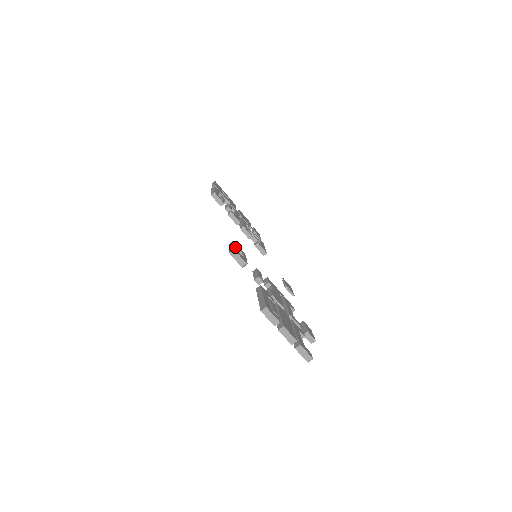
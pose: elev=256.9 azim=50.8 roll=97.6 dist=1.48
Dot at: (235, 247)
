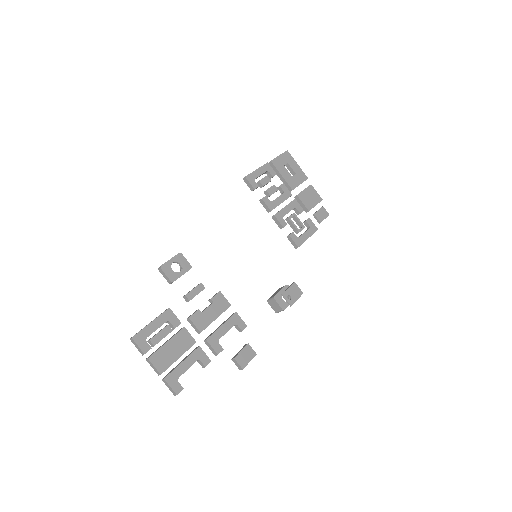
Dot at: (170, 262)
